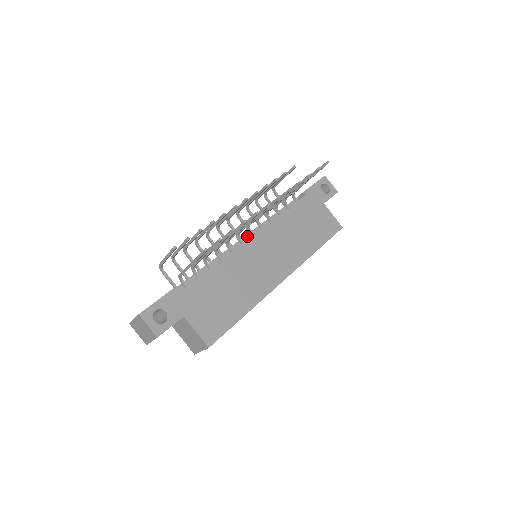
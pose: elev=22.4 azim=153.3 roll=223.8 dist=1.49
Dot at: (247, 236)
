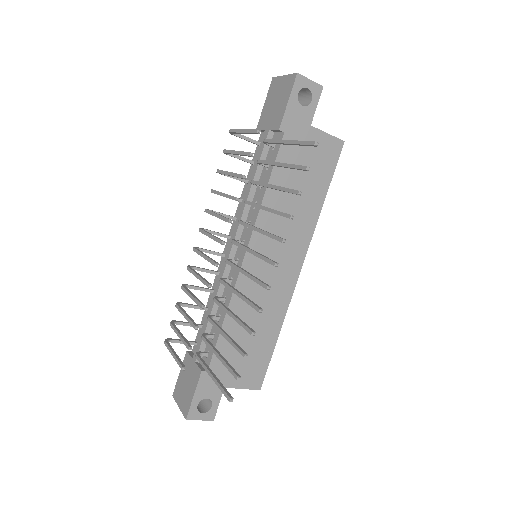
Dot at: occluded
